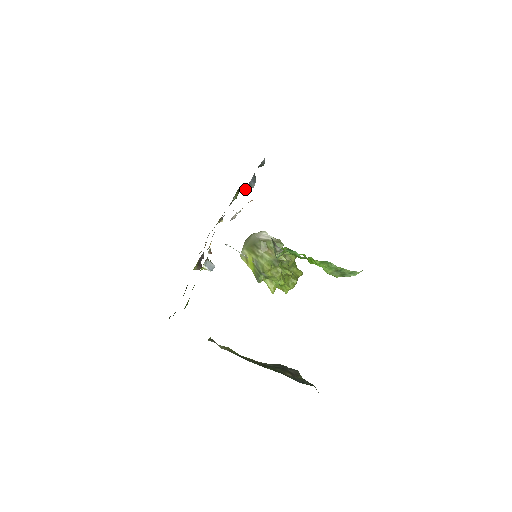
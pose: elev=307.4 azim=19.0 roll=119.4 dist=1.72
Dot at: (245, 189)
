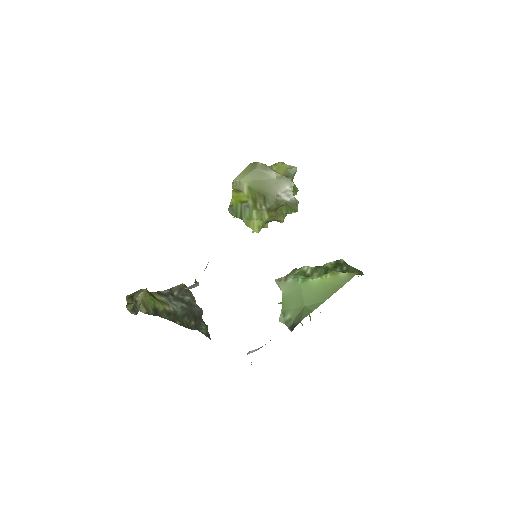
Dot at: occluded
